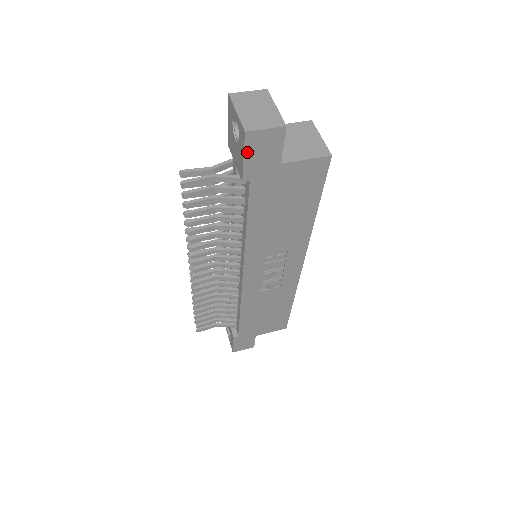
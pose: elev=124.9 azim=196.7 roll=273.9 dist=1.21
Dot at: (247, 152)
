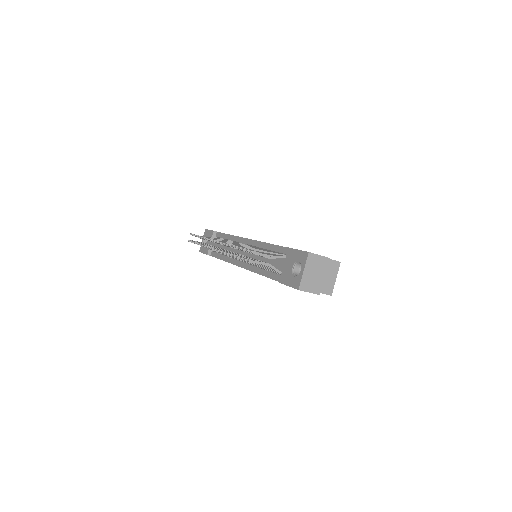
Dot at: (292, 287)
